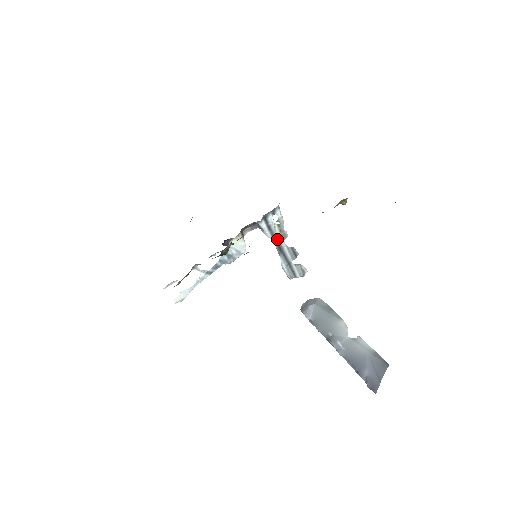
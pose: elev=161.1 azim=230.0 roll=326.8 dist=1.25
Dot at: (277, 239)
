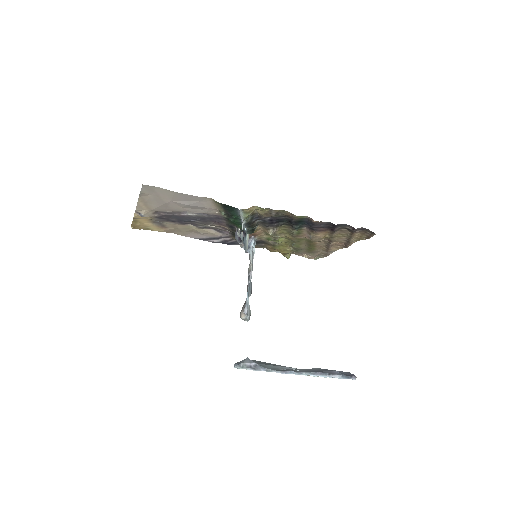
Dot at: occluded
